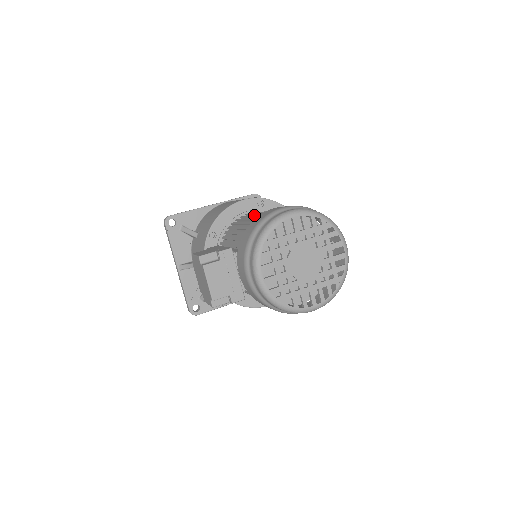
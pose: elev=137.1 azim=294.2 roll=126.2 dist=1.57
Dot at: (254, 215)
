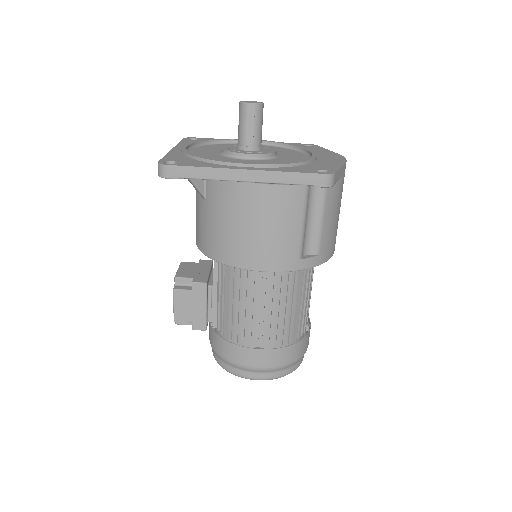
Dot at: (251, 311)
